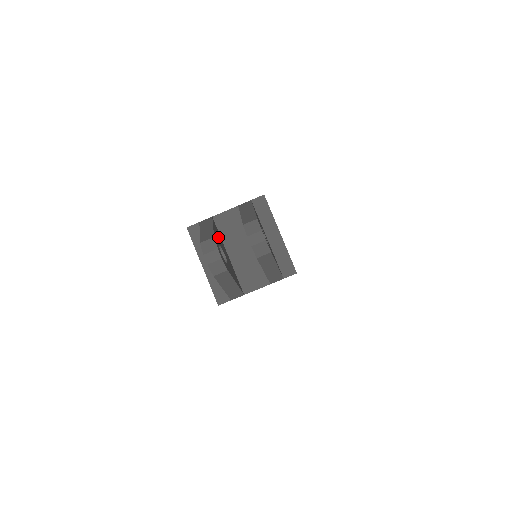
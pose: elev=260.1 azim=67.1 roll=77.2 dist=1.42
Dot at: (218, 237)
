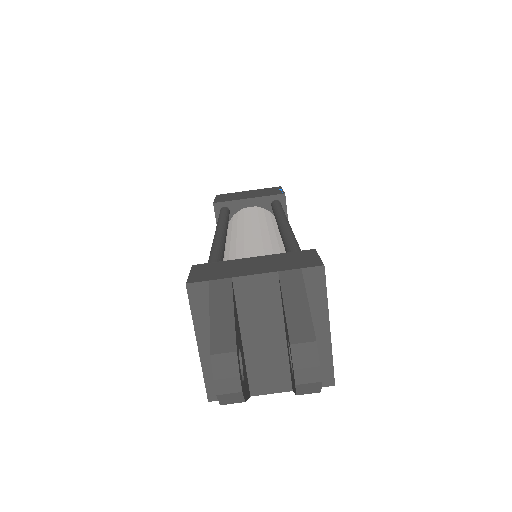
Dot at: (237, 325)
